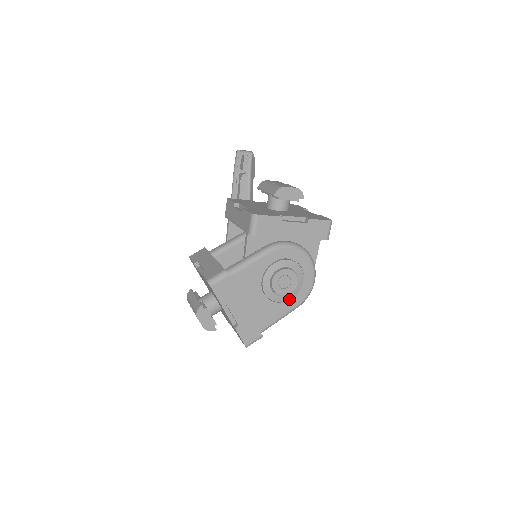
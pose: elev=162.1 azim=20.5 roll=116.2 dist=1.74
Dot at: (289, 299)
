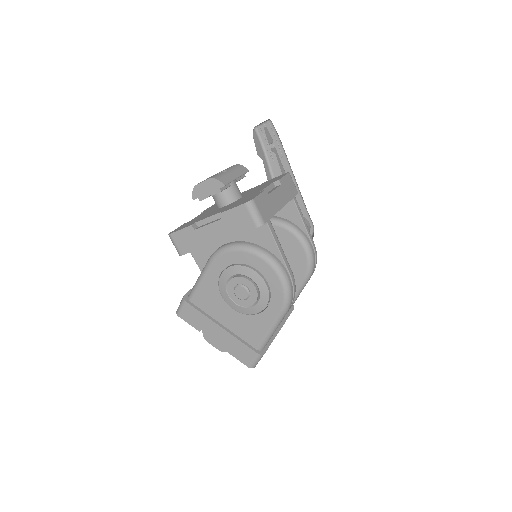
Dot at: (263, 308)
